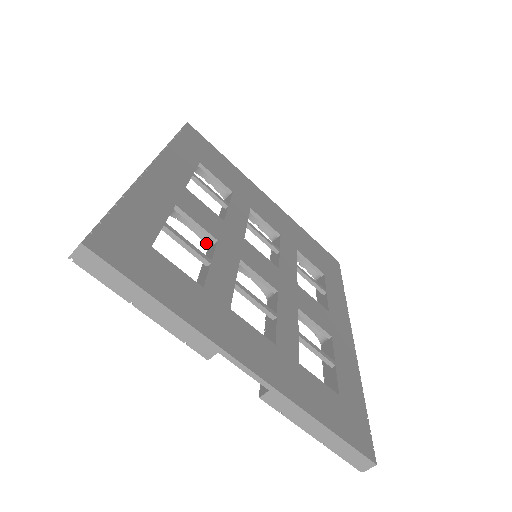
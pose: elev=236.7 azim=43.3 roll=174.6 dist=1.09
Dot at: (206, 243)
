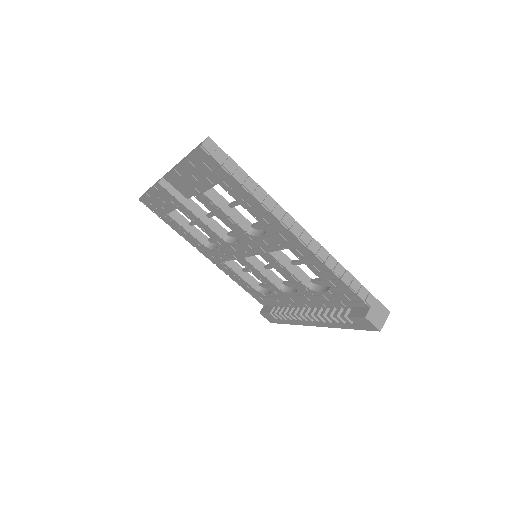
Dot at: (218, 244)
